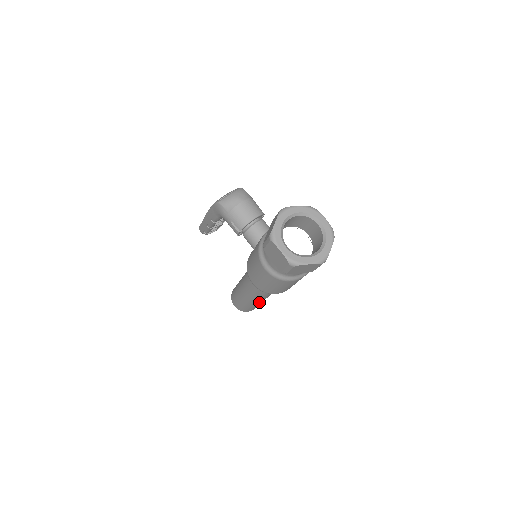
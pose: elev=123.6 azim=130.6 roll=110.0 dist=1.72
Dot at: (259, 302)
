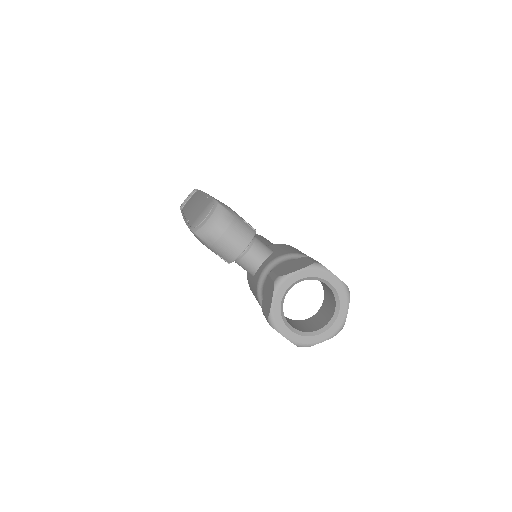
Dot at: occluded
